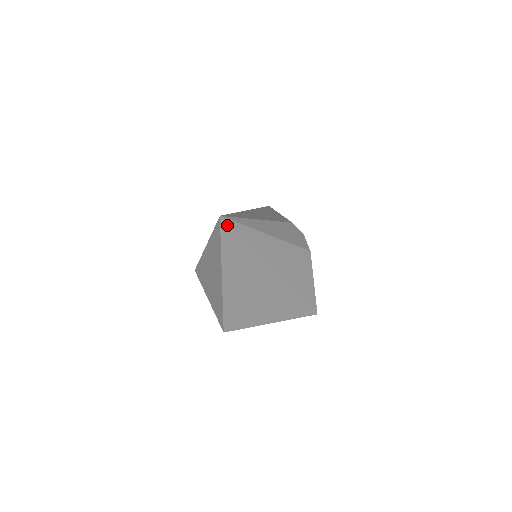
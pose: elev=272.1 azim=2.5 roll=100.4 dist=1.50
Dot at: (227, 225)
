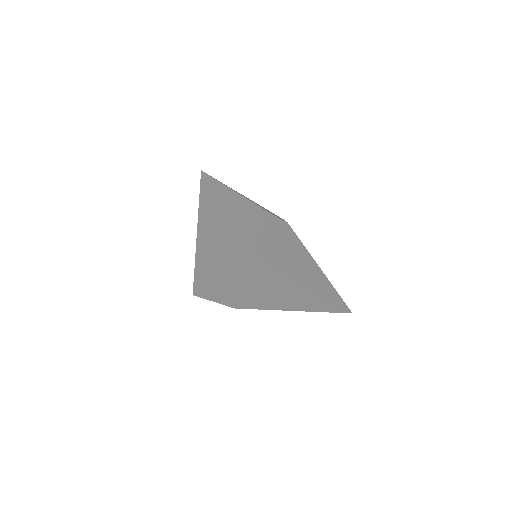
Dot at: (203, 175)
